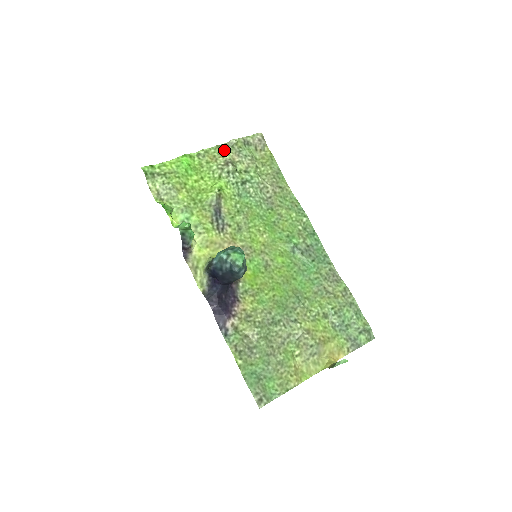
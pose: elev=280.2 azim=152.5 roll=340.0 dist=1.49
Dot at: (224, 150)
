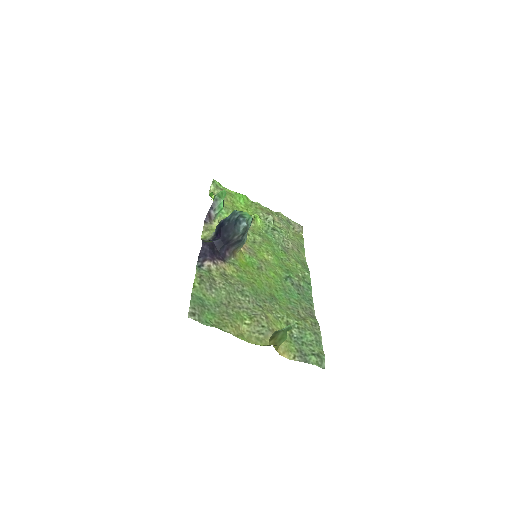
Dot at: (271, 212)
